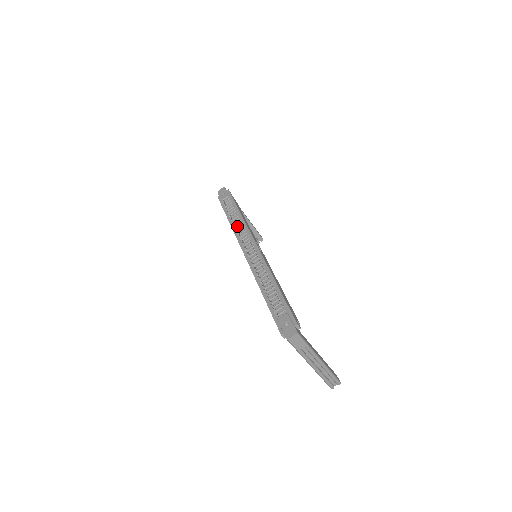
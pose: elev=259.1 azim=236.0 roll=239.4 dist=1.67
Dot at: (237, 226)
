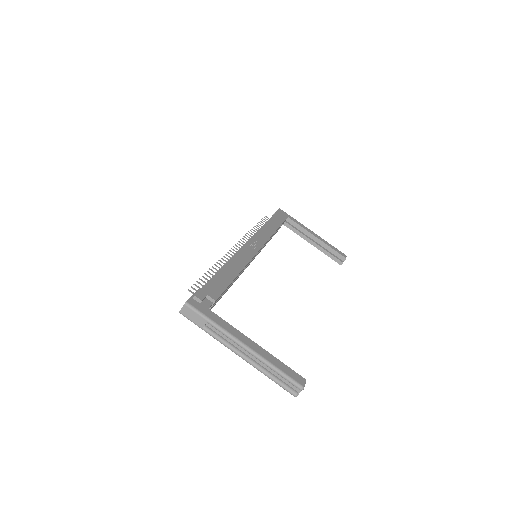
Dot at: occluded
